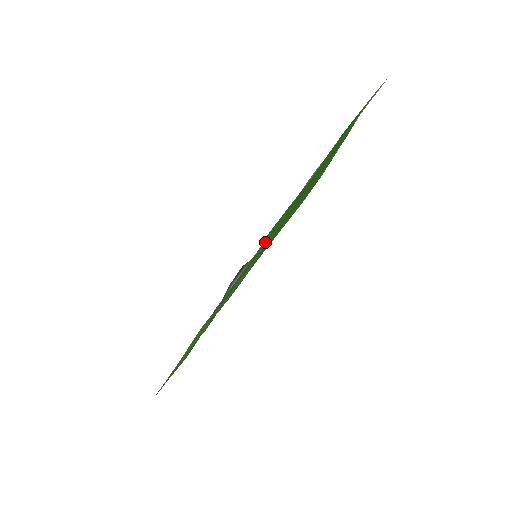
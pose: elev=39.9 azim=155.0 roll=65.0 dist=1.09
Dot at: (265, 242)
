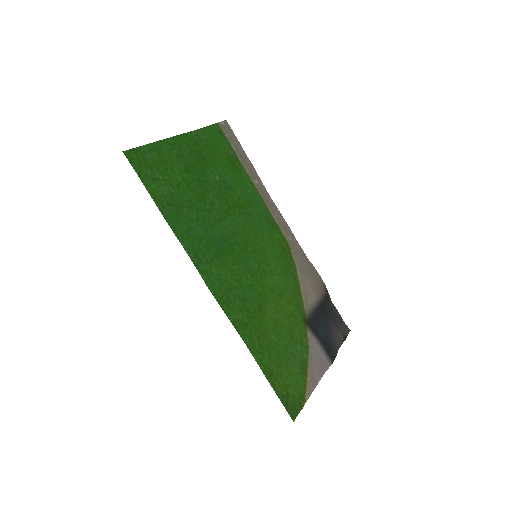
Dot at: (242, 240)
